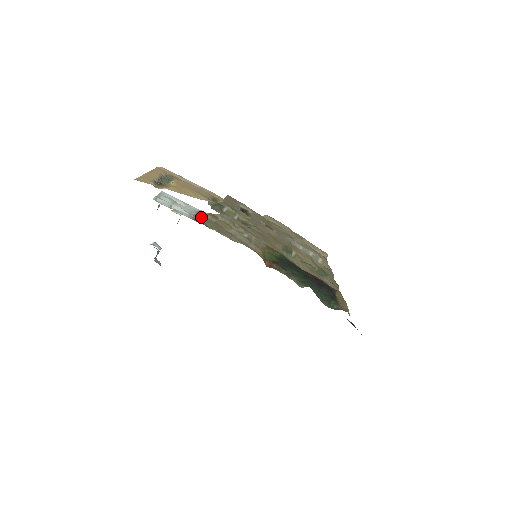
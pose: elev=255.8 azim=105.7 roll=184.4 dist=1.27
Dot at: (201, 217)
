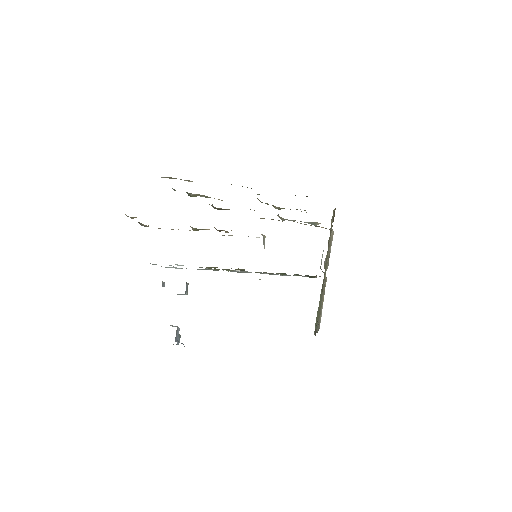
Dot at: occluded
